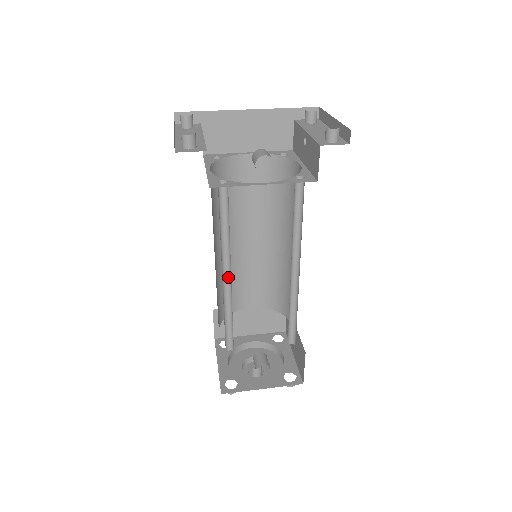
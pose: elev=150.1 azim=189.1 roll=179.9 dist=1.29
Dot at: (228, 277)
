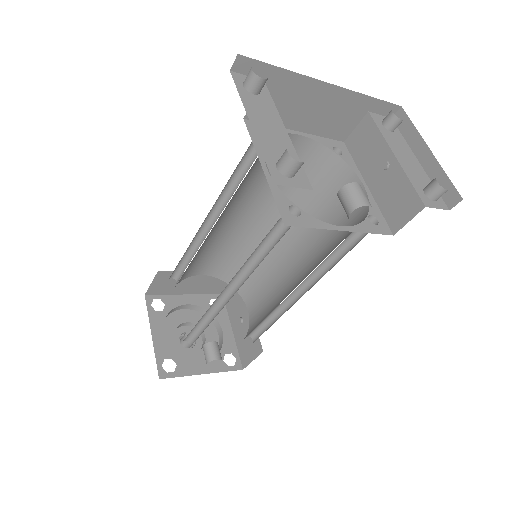
Dot at: (228, 289)
